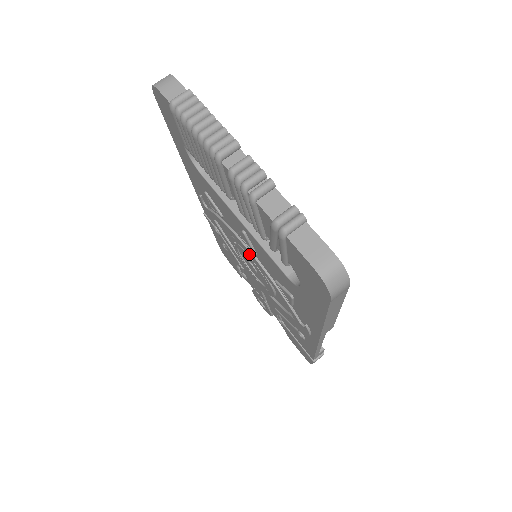
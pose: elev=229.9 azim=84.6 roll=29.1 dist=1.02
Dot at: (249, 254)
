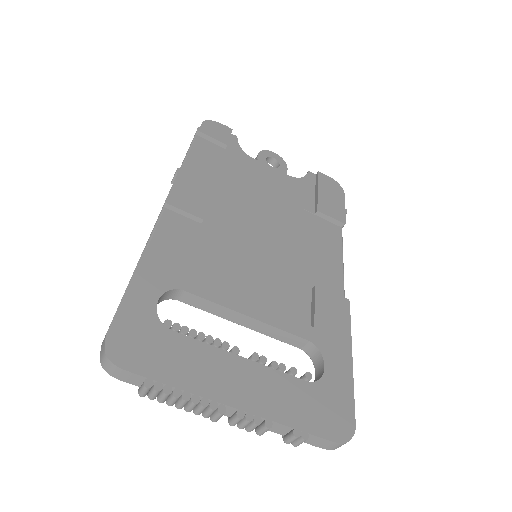
Dot at: occluded
